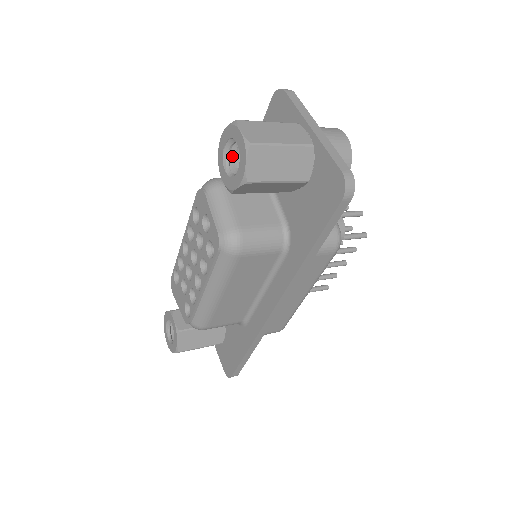
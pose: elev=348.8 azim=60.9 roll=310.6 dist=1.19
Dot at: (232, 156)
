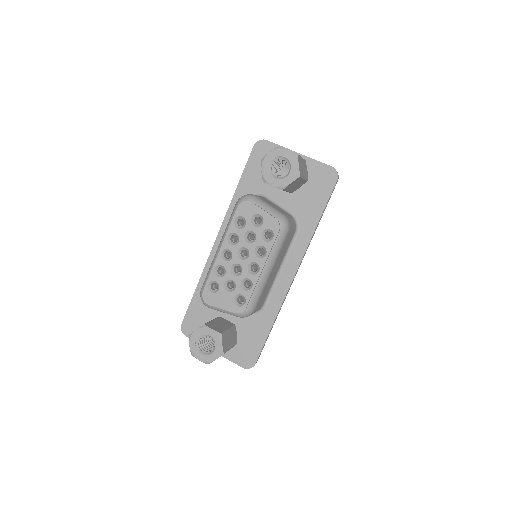
Dot at: (271, 171)
